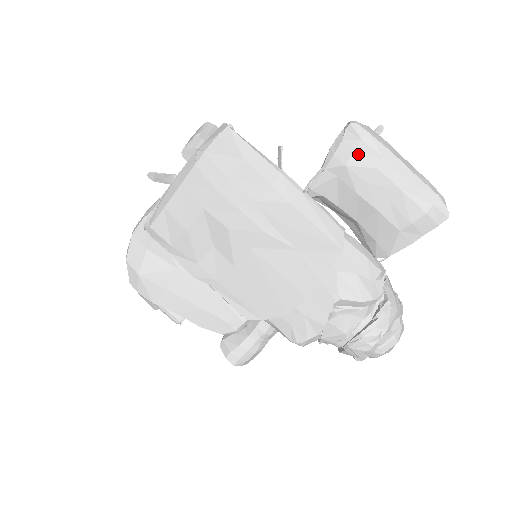
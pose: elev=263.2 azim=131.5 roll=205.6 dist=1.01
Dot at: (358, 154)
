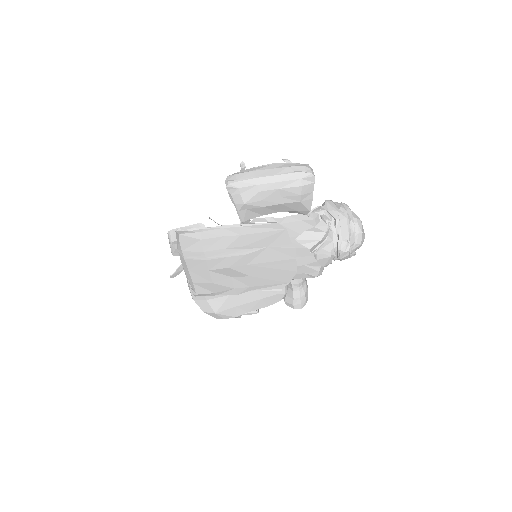
Dot at: (244, 195)
